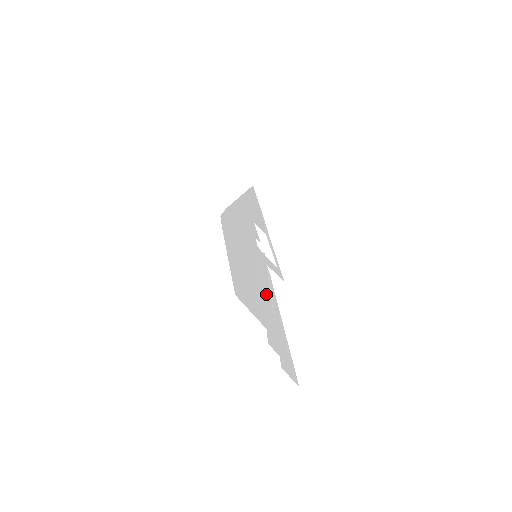
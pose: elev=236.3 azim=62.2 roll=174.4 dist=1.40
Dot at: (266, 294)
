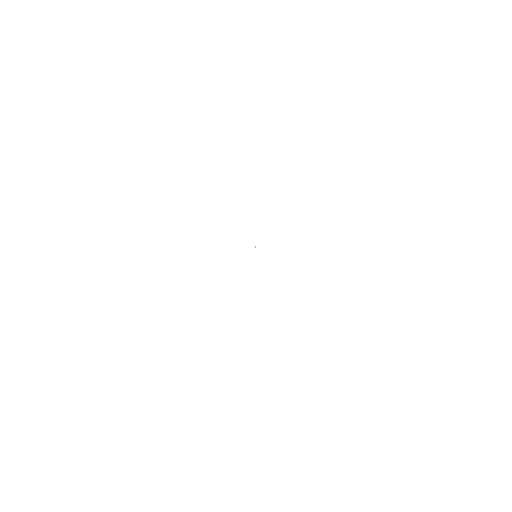
Dot at: occluded
